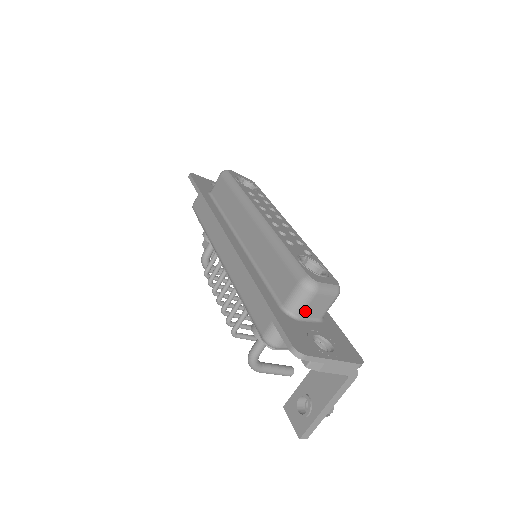
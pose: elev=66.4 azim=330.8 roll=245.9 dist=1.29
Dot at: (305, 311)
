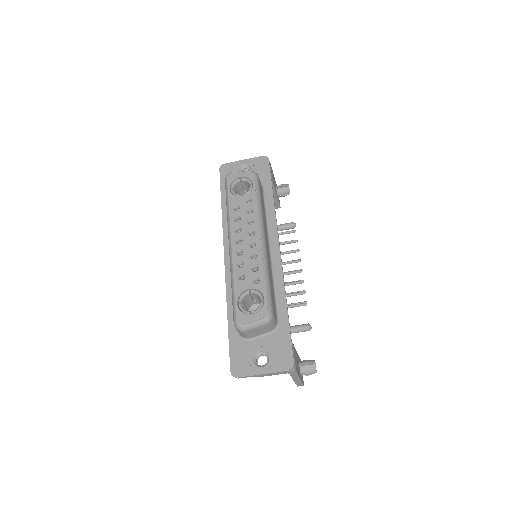
Dot at: (250, 336)
